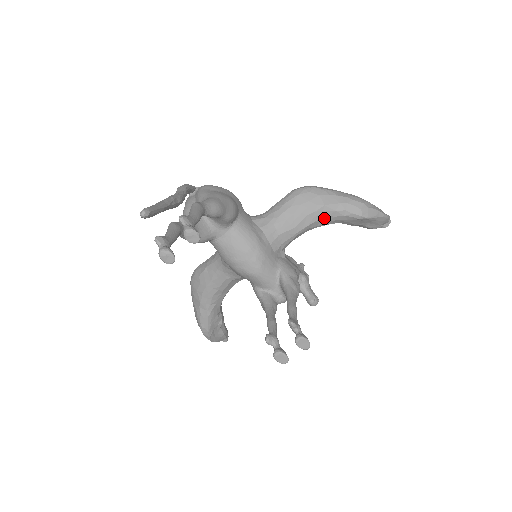
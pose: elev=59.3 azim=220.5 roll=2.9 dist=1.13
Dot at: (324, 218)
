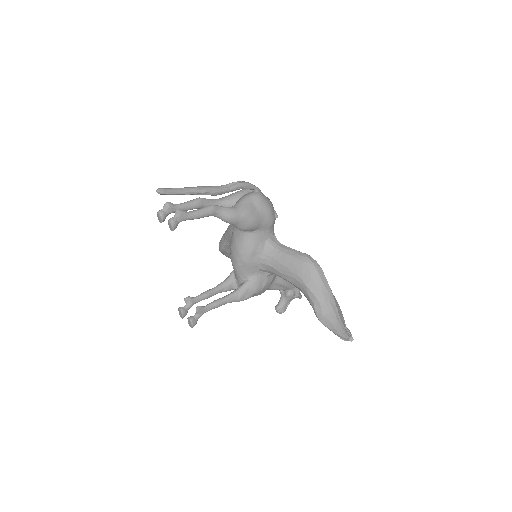
Dot at: (301, 290)
